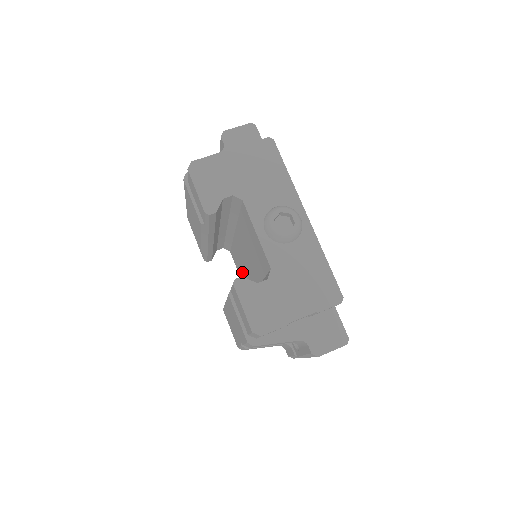
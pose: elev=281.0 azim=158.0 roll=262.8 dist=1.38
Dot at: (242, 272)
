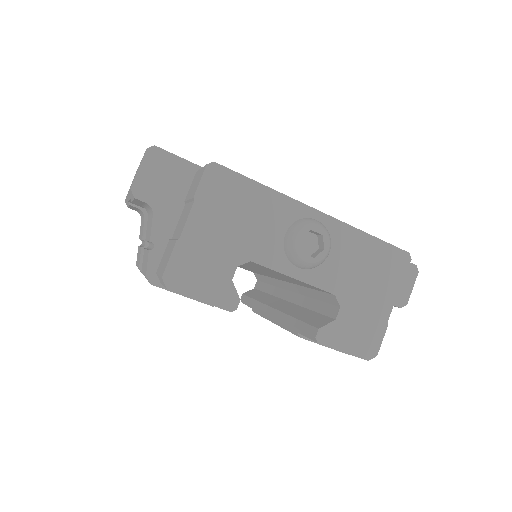
Dot at: occluded
